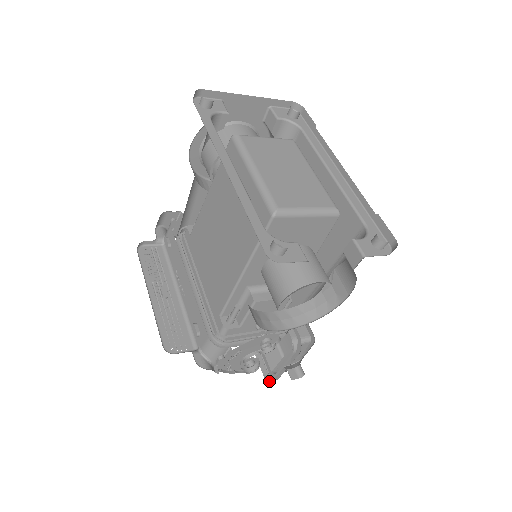
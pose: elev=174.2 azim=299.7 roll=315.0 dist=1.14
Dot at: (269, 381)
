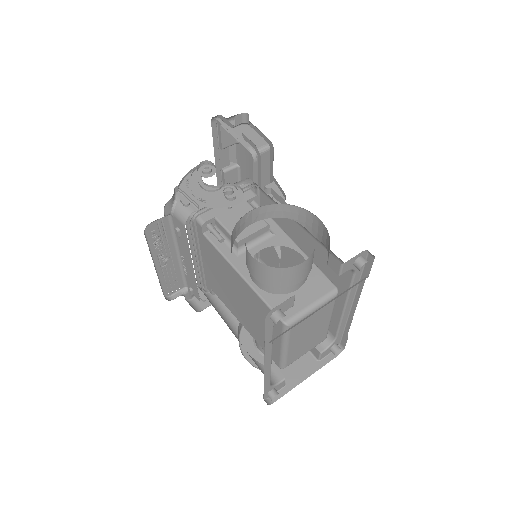
Dot at: occluded
